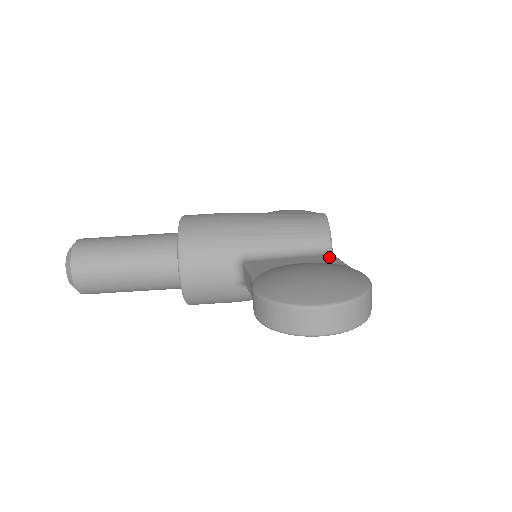
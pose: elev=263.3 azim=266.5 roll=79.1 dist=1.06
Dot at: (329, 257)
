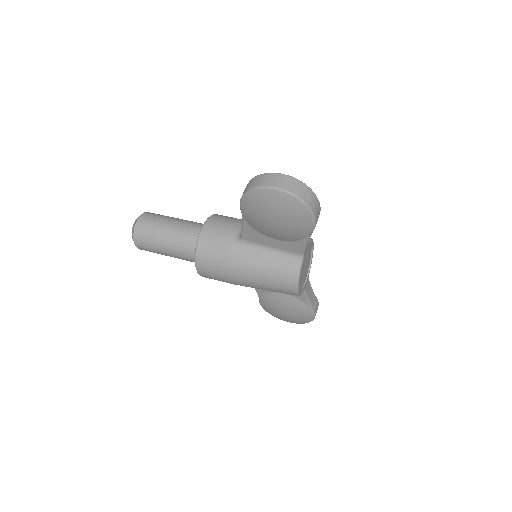
Dot at: occluded
